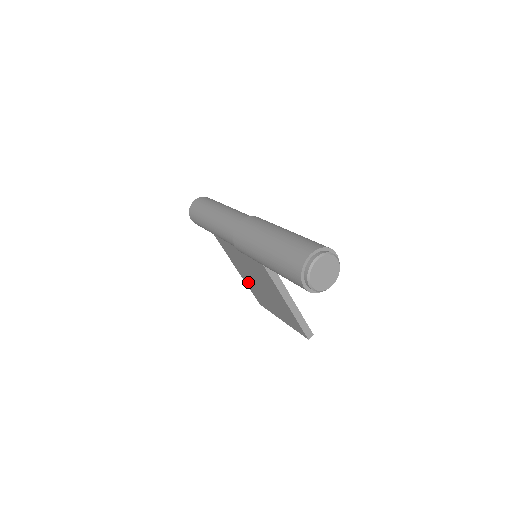
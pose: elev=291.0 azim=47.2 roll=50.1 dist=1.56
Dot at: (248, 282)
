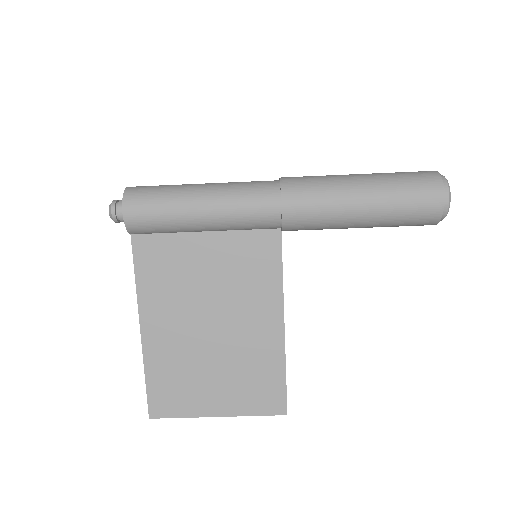
Dot at: (161, 356)
